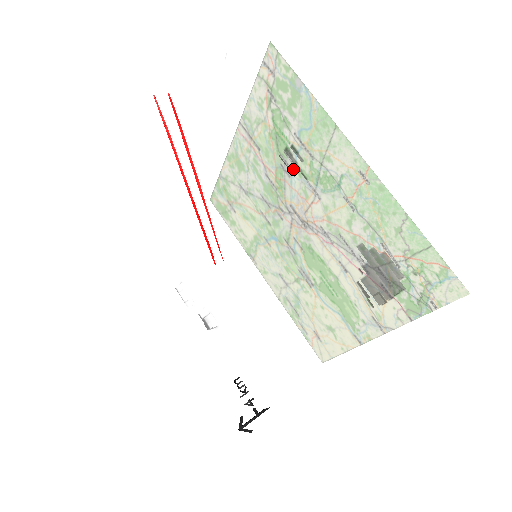
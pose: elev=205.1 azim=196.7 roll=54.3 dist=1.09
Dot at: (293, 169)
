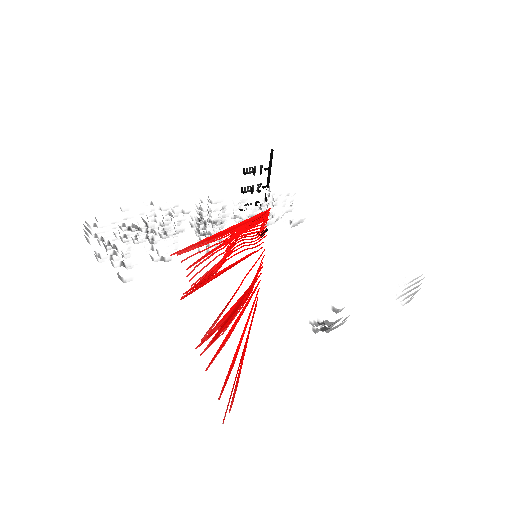
Dot at: occluded
